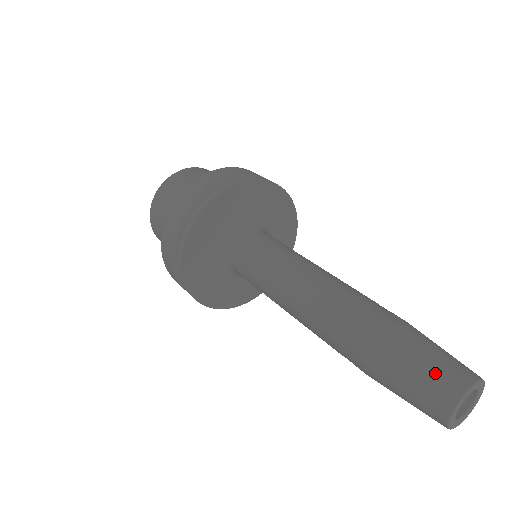
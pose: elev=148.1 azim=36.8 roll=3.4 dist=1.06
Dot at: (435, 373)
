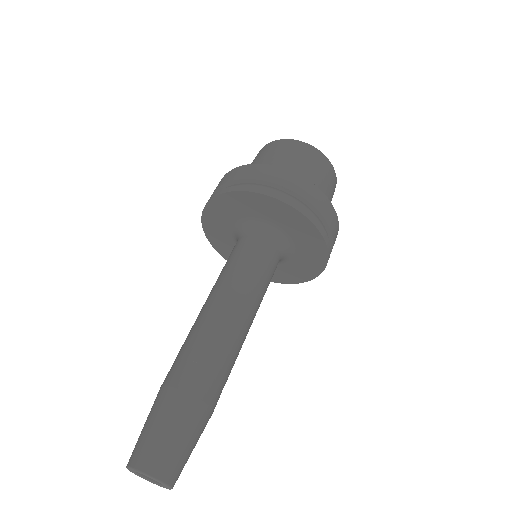
Dot at: (158, 445)
